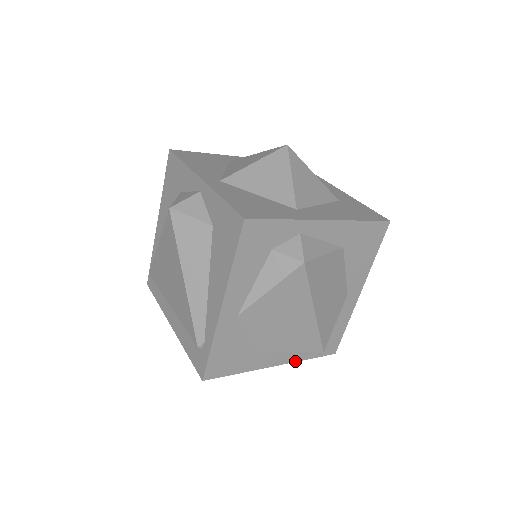
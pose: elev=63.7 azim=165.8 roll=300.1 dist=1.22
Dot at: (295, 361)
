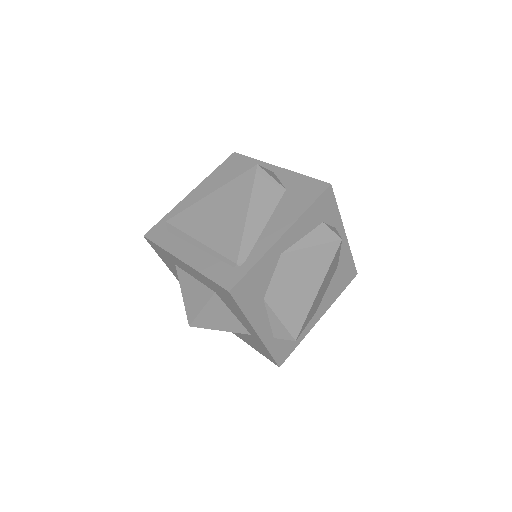
Dot at: (265, 344)
